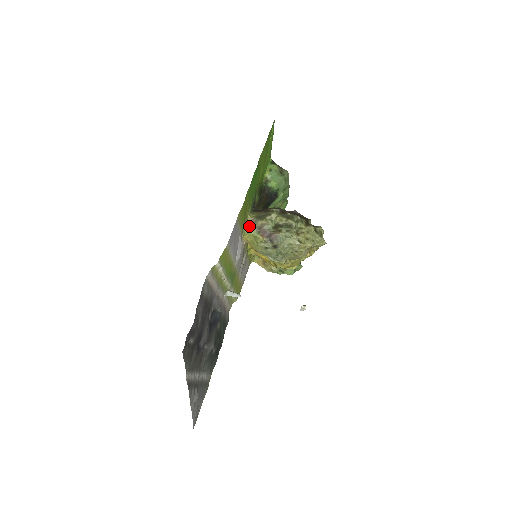
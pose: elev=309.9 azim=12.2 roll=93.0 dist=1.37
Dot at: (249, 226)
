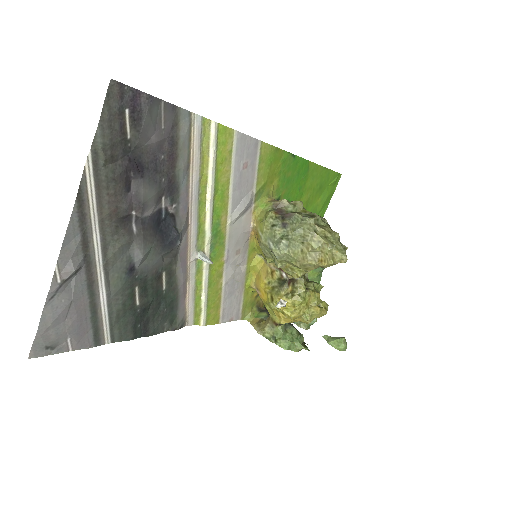
Dot at: (267, 203)
